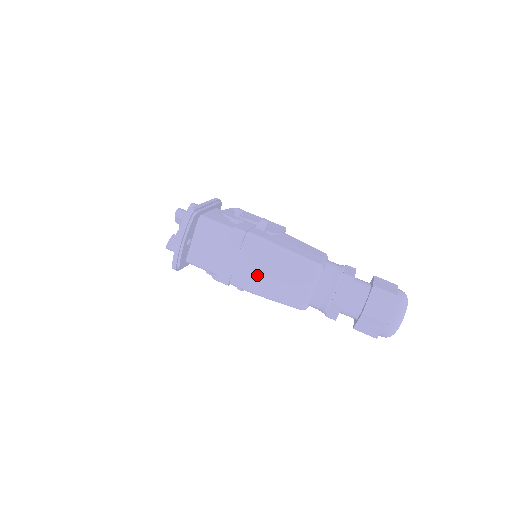
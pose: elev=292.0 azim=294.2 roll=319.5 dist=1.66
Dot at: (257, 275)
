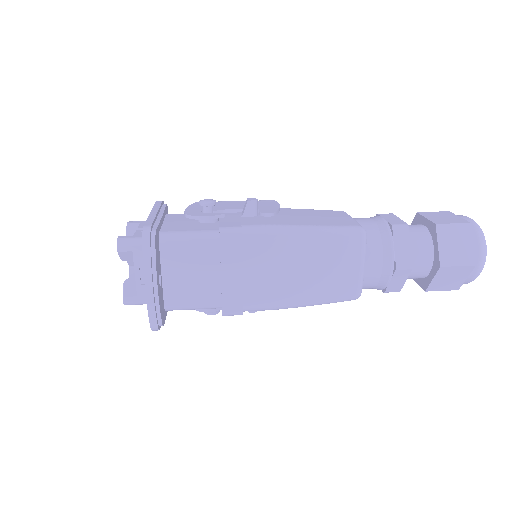
Dot at: (281, 281)
